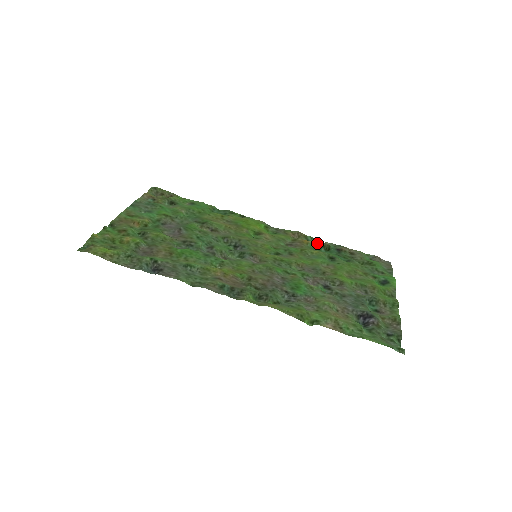
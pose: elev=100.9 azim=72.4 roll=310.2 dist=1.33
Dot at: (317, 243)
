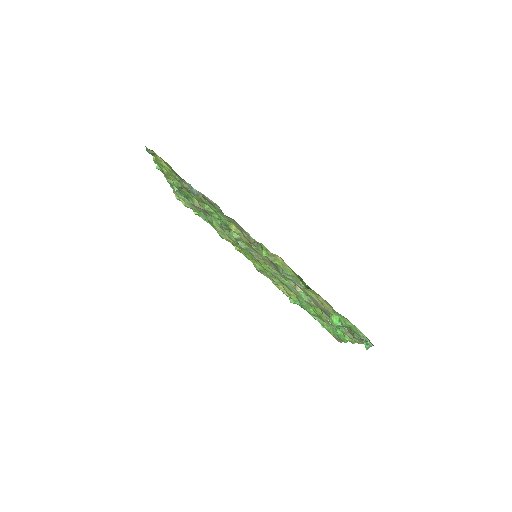
Dot at: occluded
